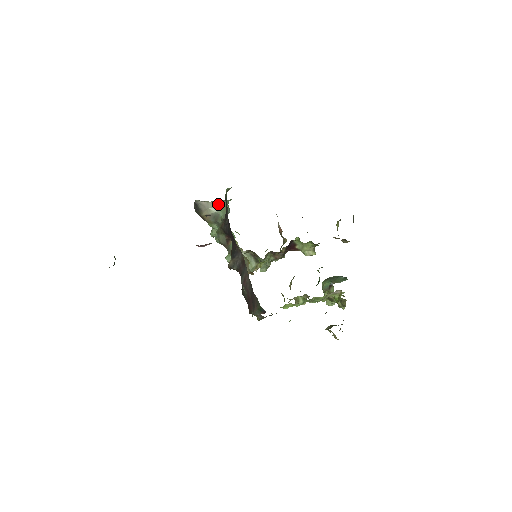
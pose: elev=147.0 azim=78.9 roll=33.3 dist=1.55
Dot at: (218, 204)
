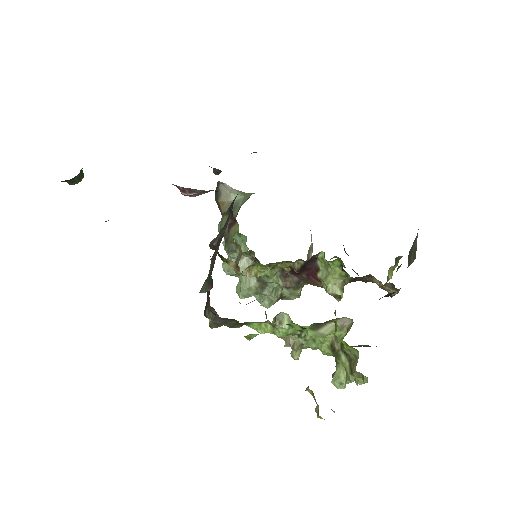
Dot at: (244, 194)
